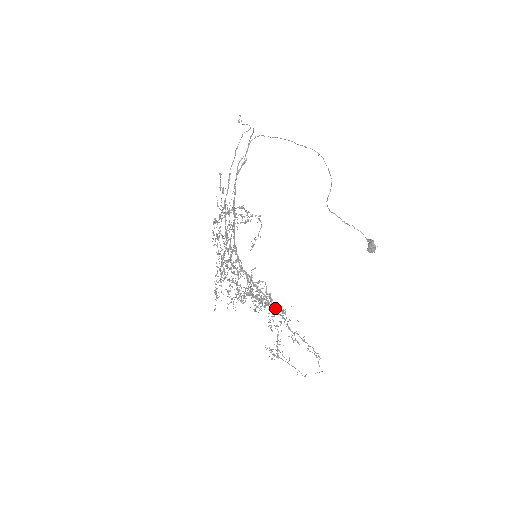
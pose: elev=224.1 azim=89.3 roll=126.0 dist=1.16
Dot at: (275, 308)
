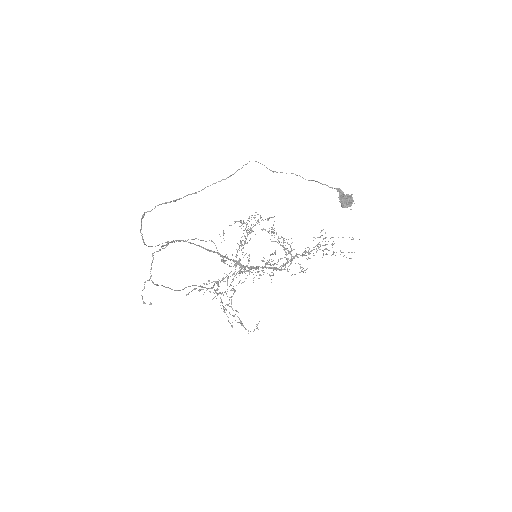
Dot at: occluded
